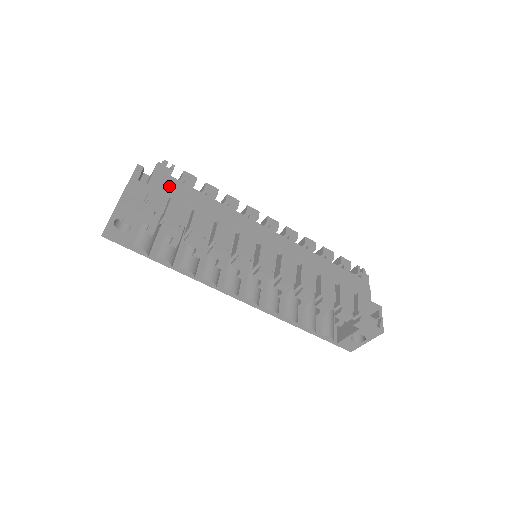
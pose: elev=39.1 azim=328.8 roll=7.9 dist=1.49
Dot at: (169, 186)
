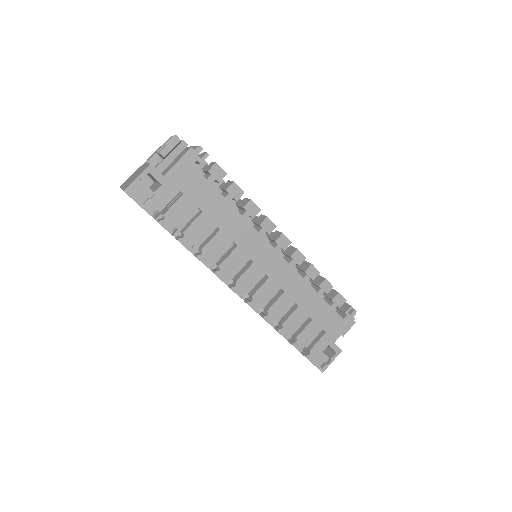
Dot at: (187, 181)
